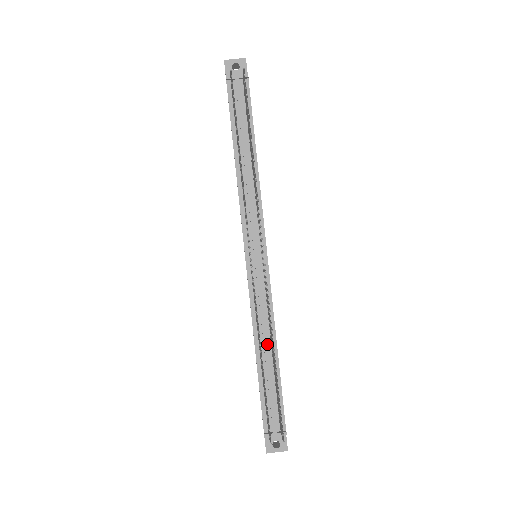
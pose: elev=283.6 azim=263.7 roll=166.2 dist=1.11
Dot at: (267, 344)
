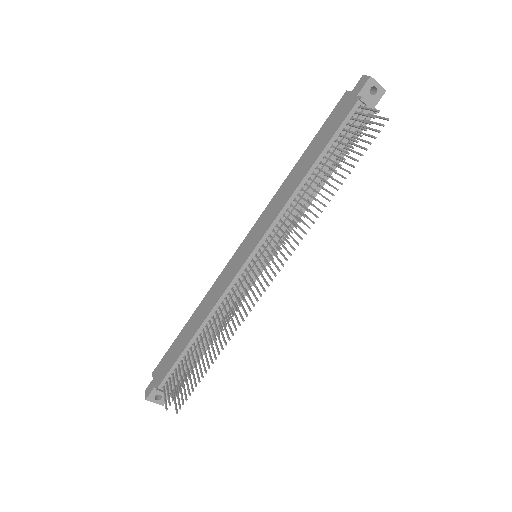
Dot at: occluded
